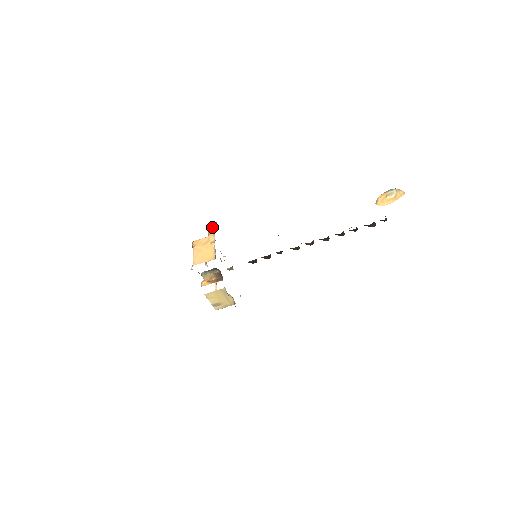
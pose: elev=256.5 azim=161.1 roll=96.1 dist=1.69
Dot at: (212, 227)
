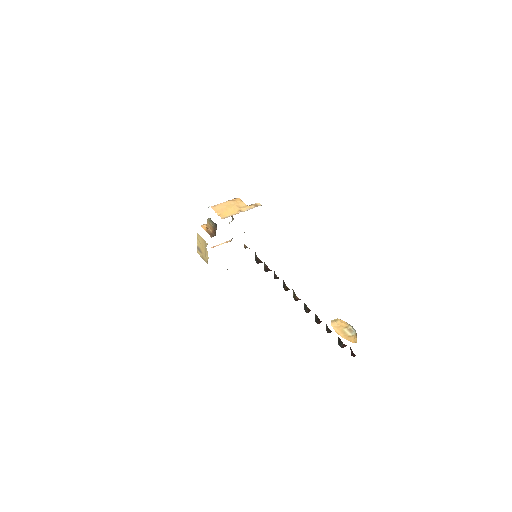
Dot at: (259, 204)
